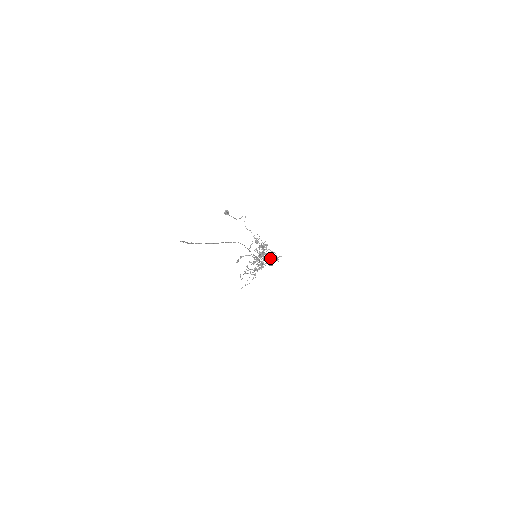
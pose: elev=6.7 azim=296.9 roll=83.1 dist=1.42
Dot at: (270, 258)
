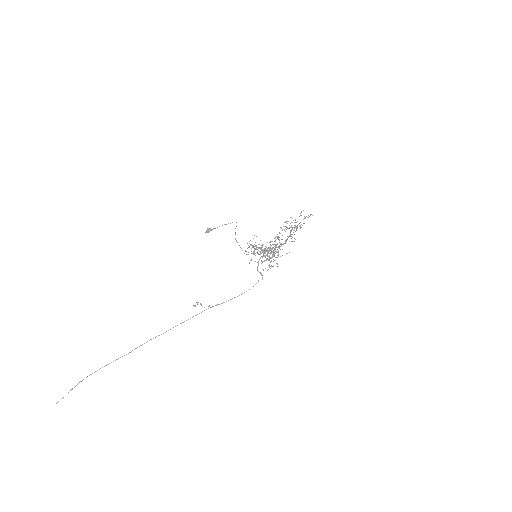
Dot at: occluded
